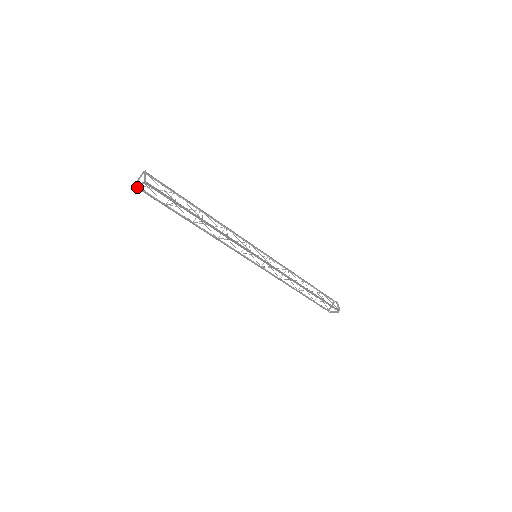
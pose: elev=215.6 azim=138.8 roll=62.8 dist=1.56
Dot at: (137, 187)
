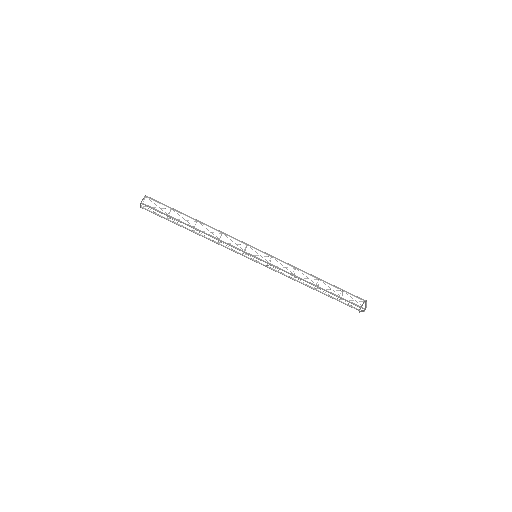
Dot at: (142, 208)
